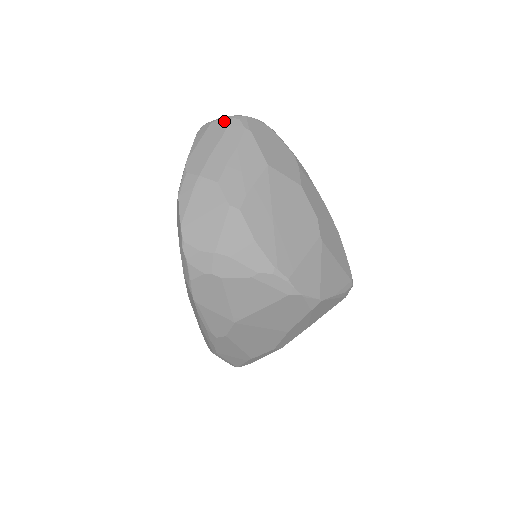
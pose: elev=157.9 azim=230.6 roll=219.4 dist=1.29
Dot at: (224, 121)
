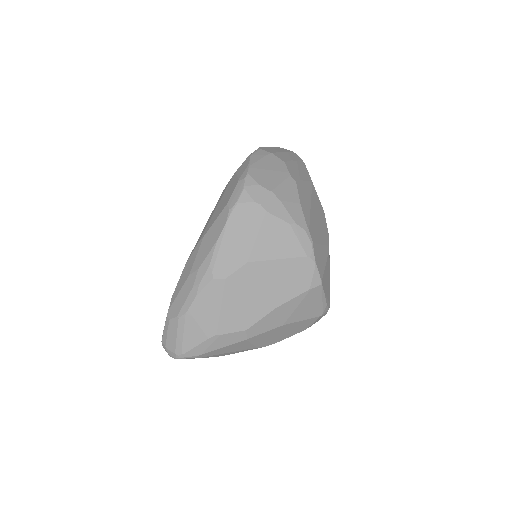
Dot at: (288, 150)
